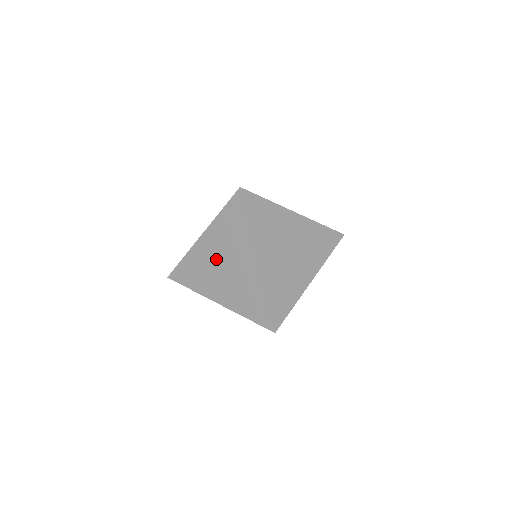
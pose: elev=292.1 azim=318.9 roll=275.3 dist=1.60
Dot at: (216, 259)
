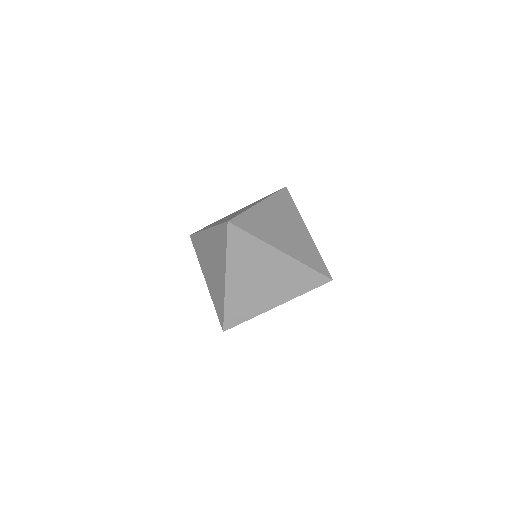
Dot at: (251, 282)
